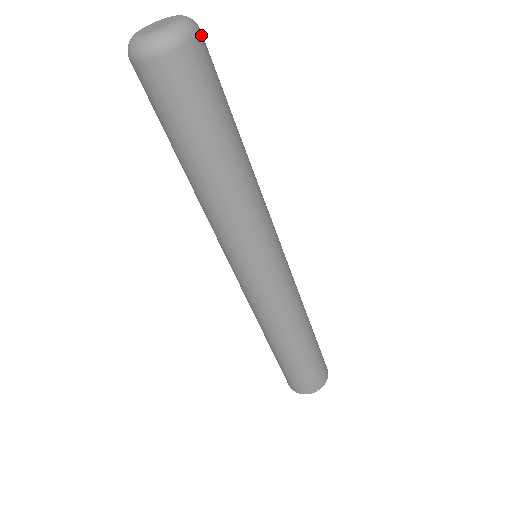
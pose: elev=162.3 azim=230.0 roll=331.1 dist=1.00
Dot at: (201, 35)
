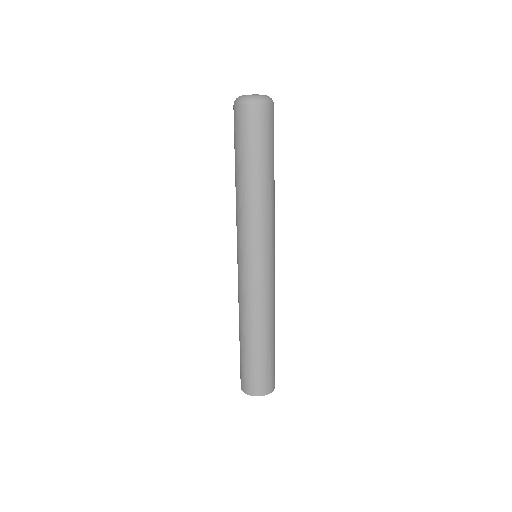
Dot at: occluded
